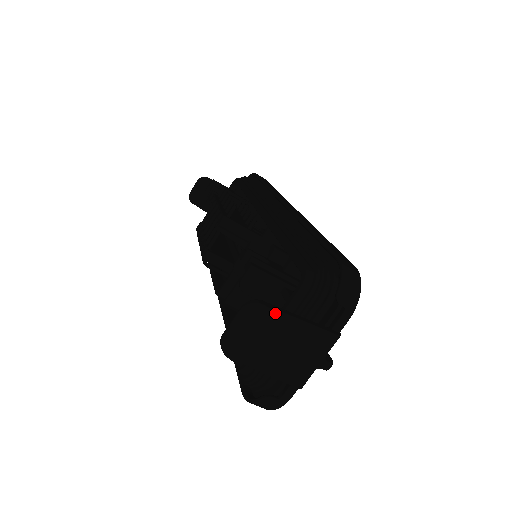
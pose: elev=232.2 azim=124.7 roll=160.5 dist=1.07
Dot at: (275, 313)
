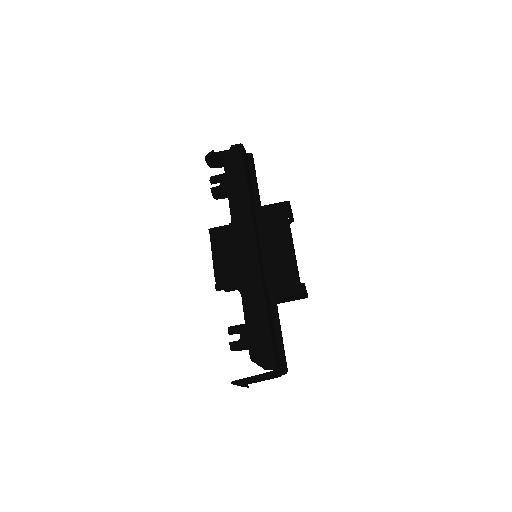
Dot at: occluded
